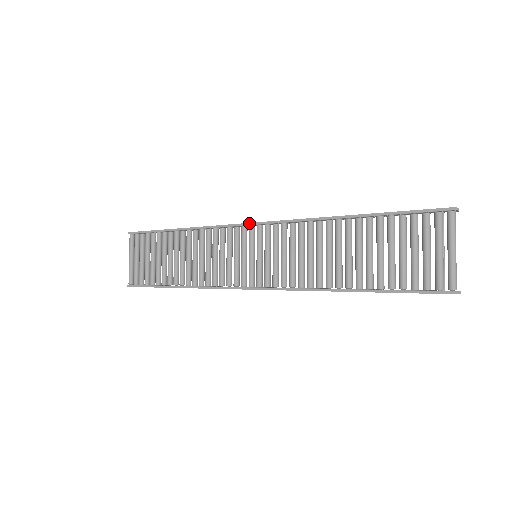
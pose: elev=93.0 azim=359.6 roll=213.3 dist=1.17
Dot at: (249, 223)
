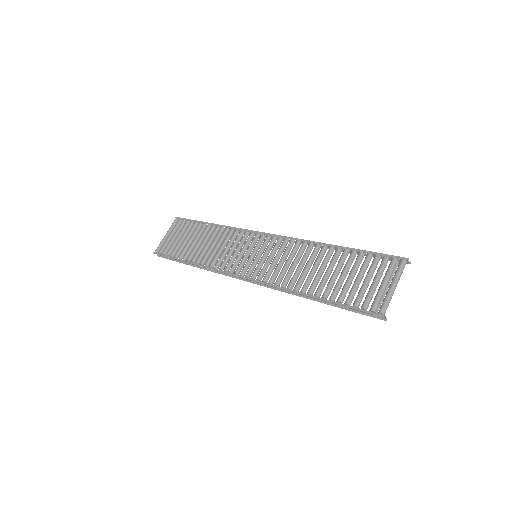
Dot at: (263, 232)
